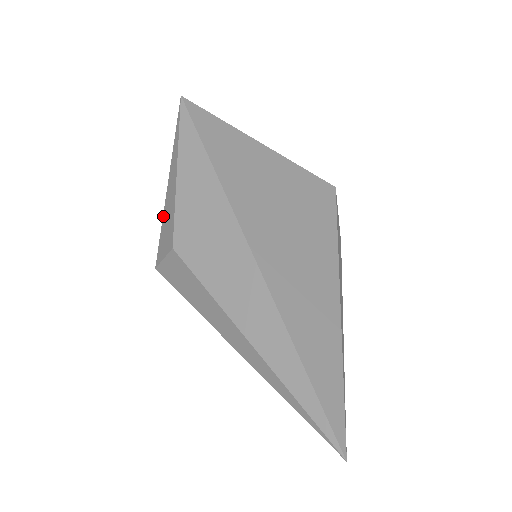
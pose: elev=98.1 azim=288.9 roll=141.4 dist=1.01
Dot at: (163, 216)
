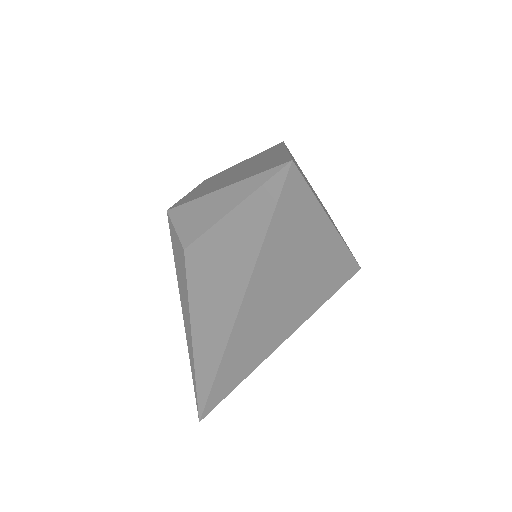
Dot at: (198, 199)
